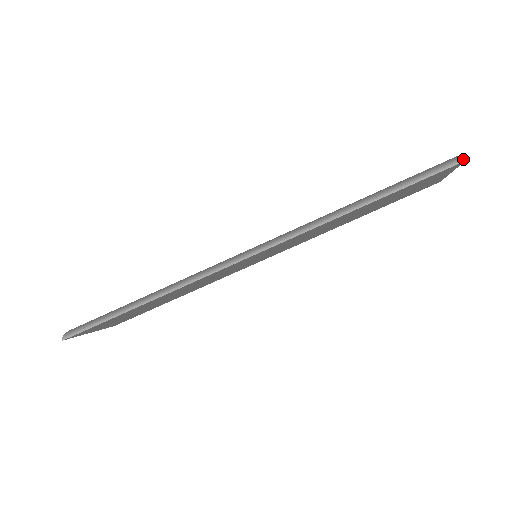
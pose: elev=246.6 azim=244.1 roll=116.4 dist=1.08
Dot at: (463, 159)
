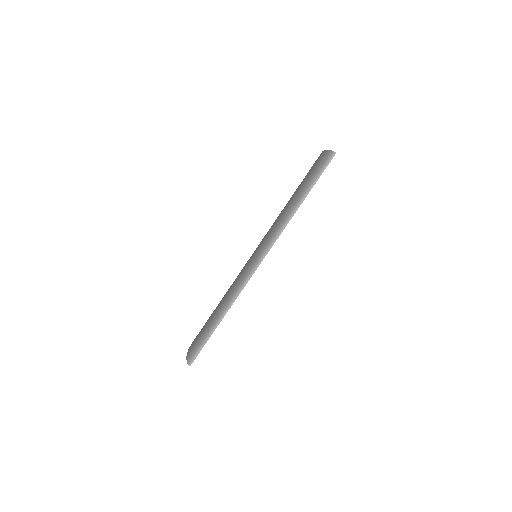
Dot at: (335, 153)
